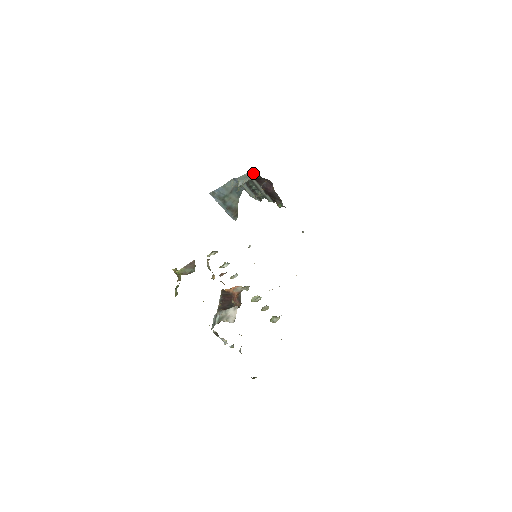
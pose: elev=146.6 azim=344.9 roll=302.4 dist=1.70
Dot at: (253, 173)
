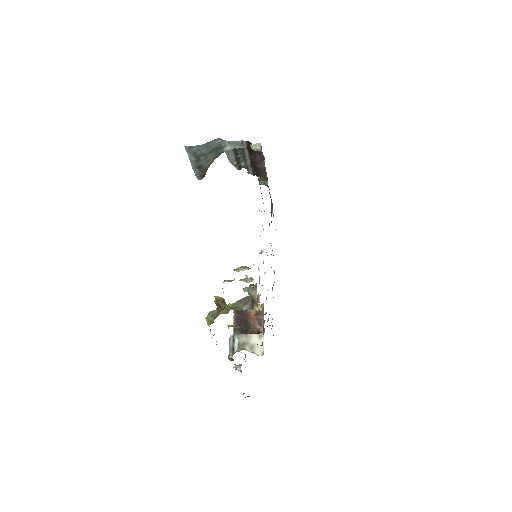
Dot at: (254, 146)
